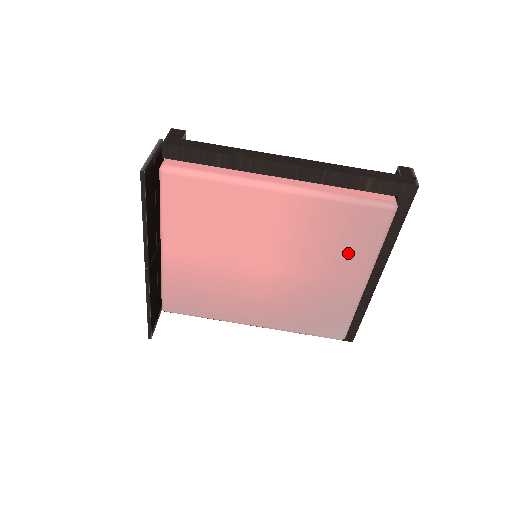
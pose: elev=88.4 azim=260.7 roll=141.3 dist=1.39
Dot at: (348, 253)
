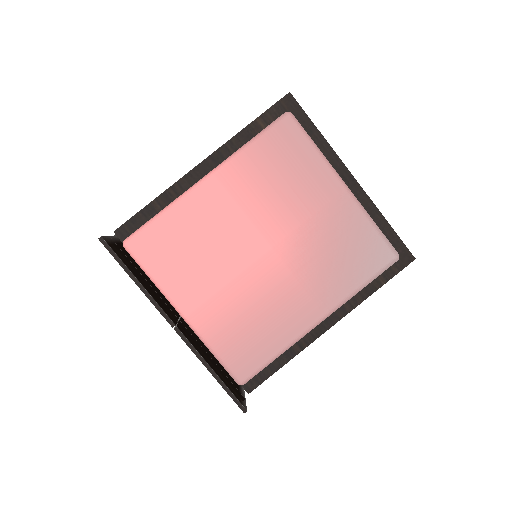
Dot at: (303, 176)
